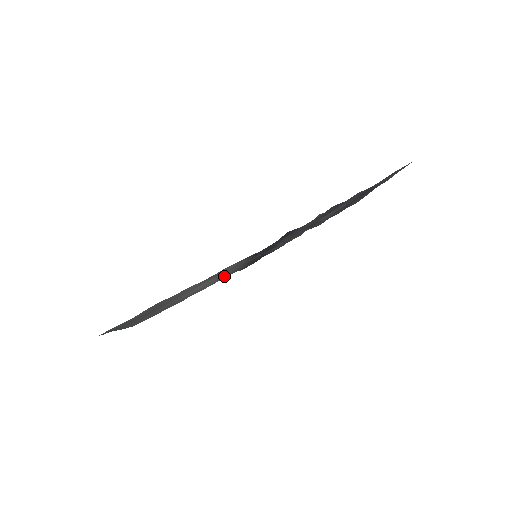
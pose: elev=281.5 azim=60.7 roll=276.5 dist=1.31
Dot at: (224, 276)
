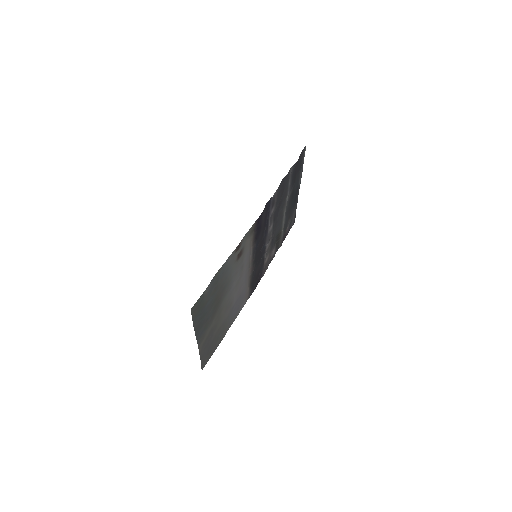
Dot at: (243, 293)
